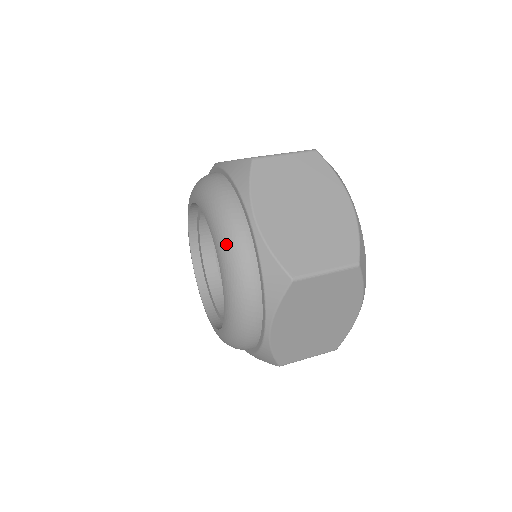
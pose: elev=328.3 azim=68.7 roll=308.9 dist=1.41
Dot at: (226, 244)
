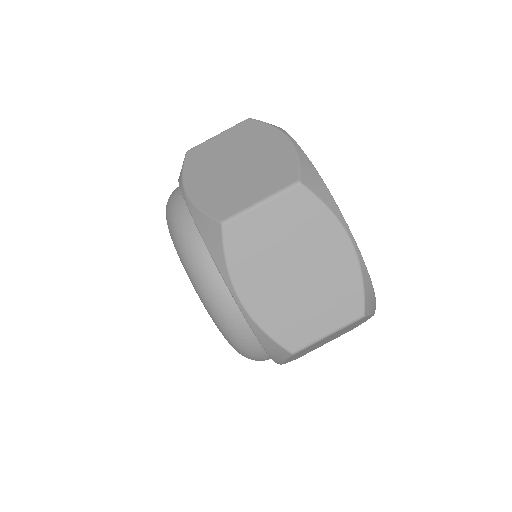
Dot at: occluded
